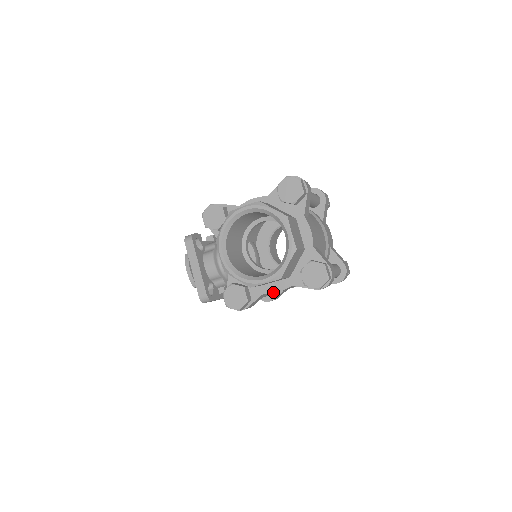
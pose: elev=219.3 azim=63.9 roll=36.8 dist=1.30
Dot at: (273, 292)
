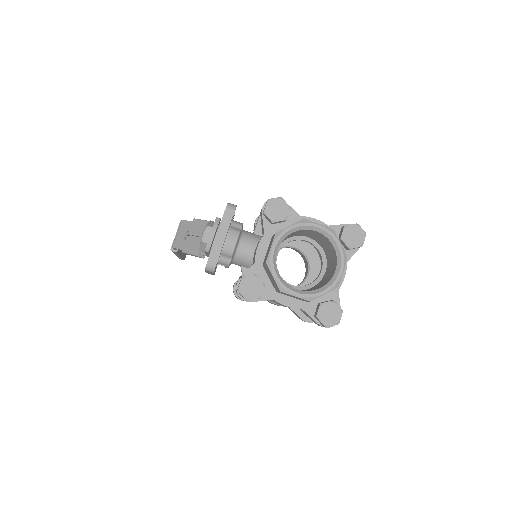
Dot at: (283, 304)
